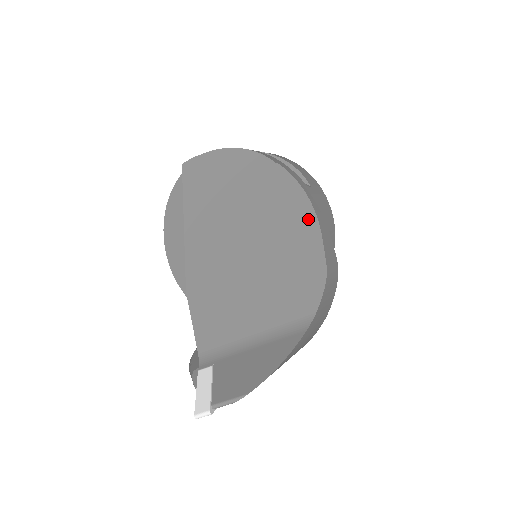
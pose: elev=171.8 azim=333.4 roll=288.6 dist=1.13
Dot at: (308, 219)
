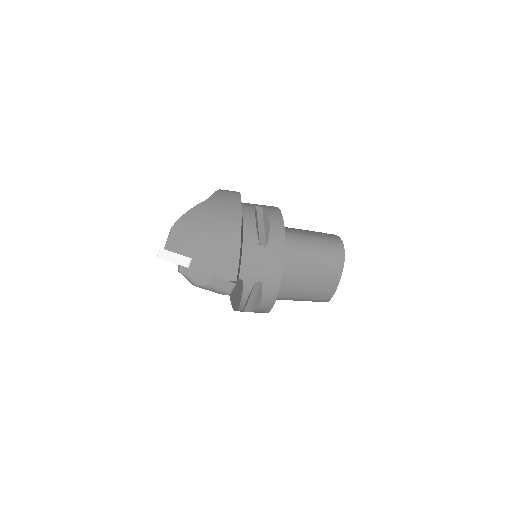
Dot at: occluded
